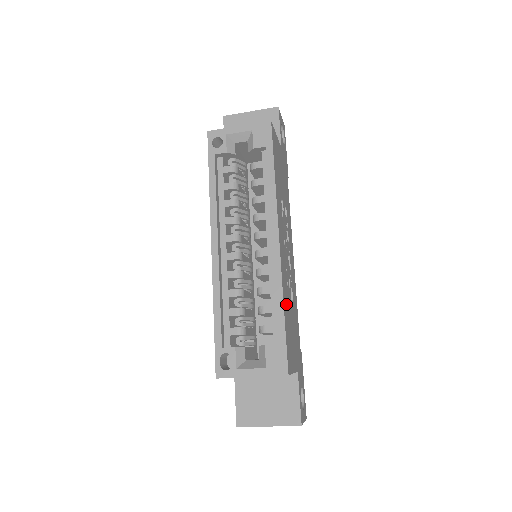
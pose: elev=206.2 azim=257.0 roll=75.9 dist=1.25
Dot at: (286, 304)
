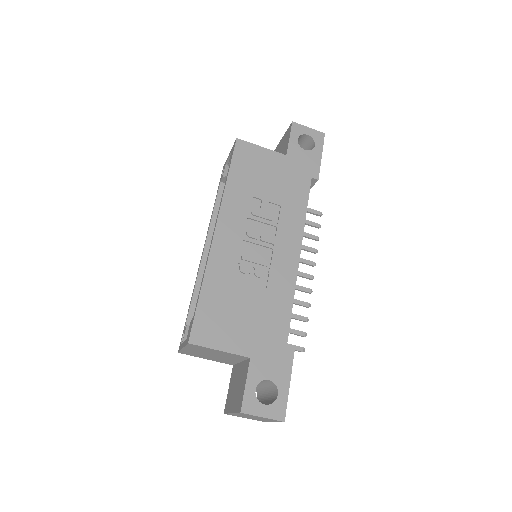
Dot at: (219, 285)
